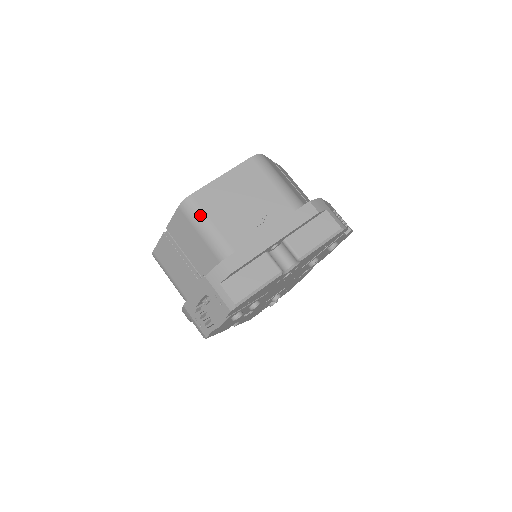
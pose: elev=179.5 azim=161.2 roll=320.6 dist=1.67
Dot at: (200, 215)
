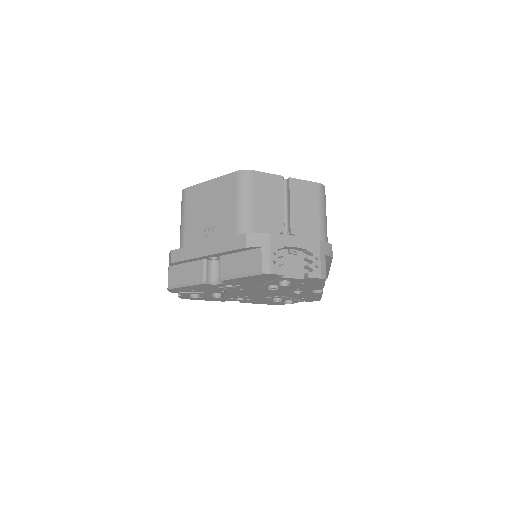
Dot at: (183, 207)
